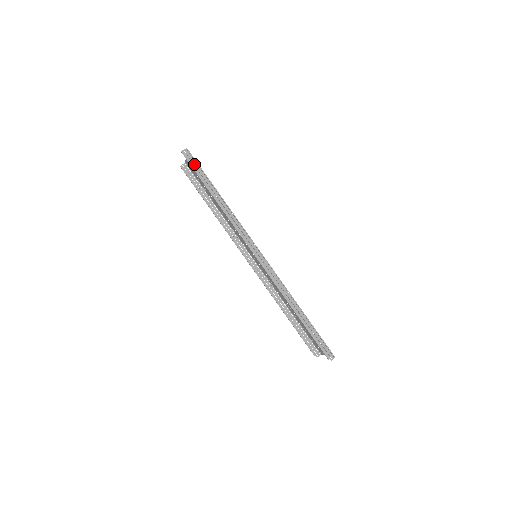
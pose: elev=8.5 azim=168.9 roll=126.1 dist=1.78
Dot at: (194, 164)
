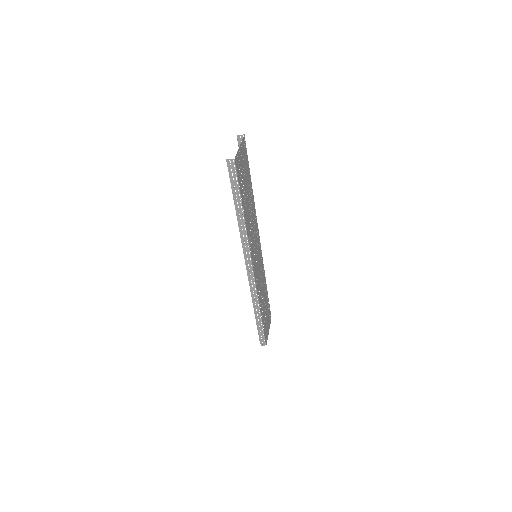
Dot at: (233, 177)
